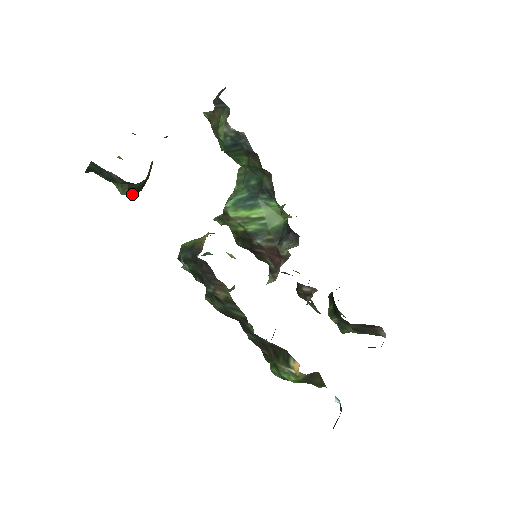
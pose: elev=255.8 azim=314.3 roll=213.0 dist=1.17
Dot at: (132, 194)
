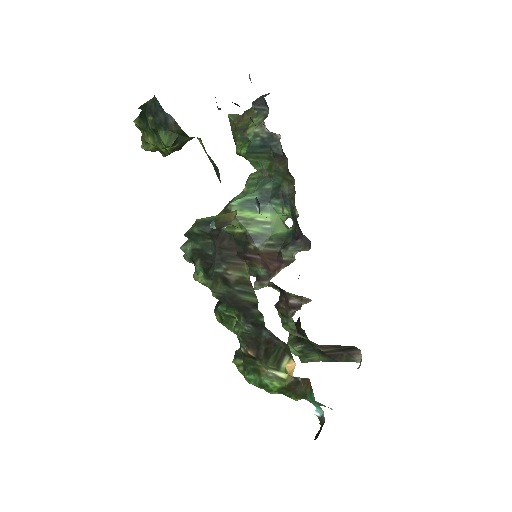
Dot at: (169, 150)
